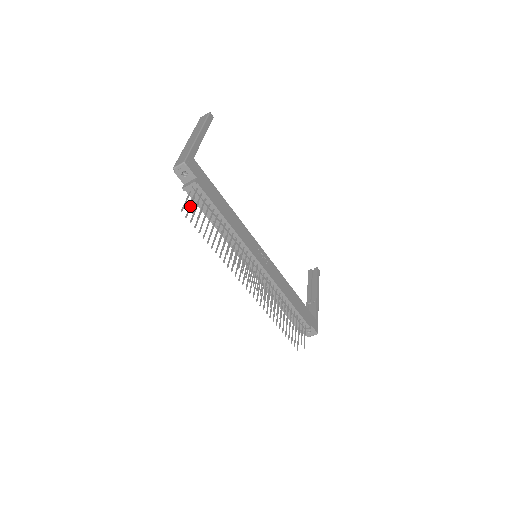
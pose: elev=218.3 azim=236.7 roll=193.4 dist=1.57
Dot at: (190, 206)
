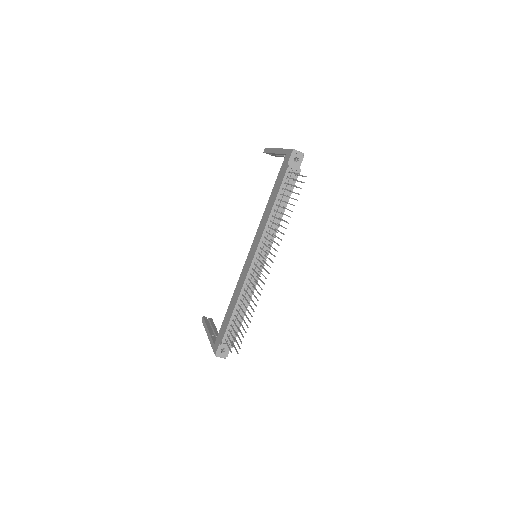
Dot at: (292, 178)
